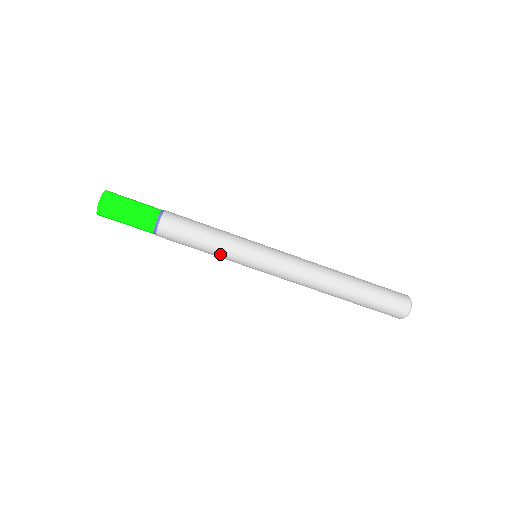
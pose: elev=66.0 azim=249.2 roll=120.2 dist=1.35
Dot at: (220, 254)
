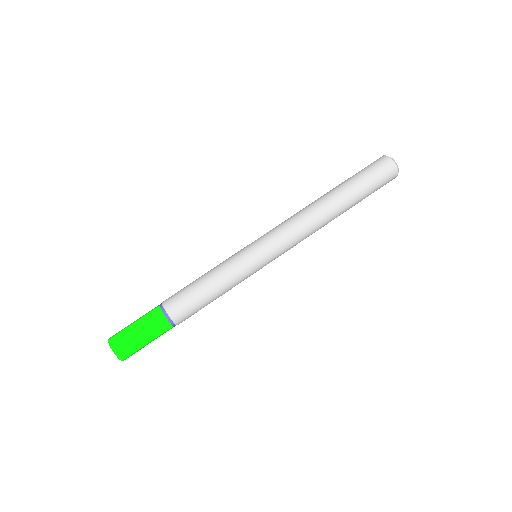
Dot at: (229, 279)
